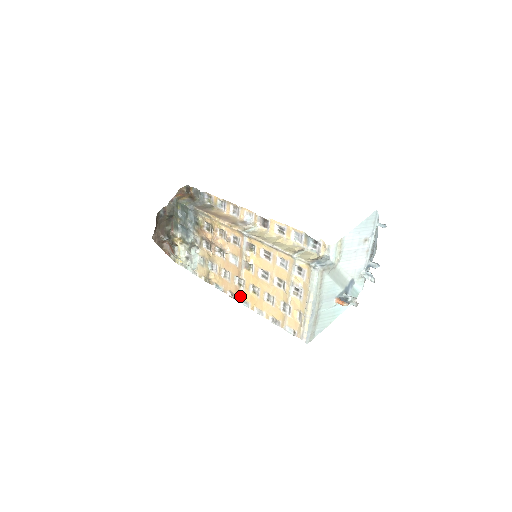
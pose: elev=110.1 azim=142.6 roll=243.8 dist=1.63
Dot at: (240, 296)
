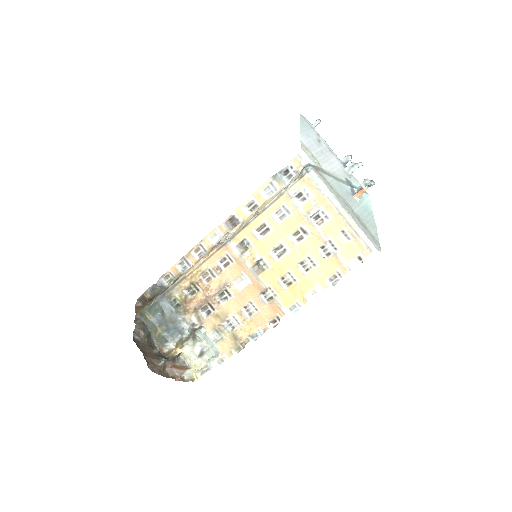
Dot at: (282, 308)
